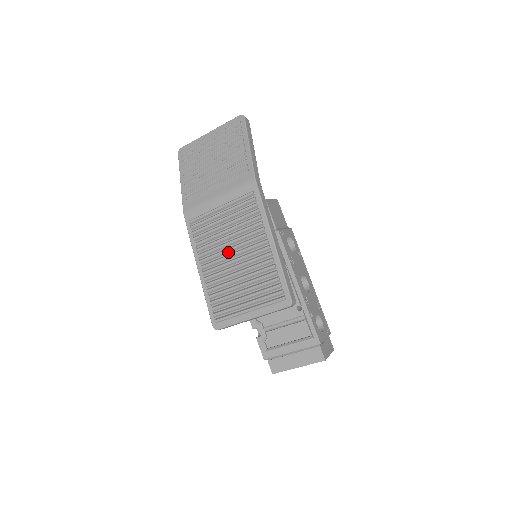
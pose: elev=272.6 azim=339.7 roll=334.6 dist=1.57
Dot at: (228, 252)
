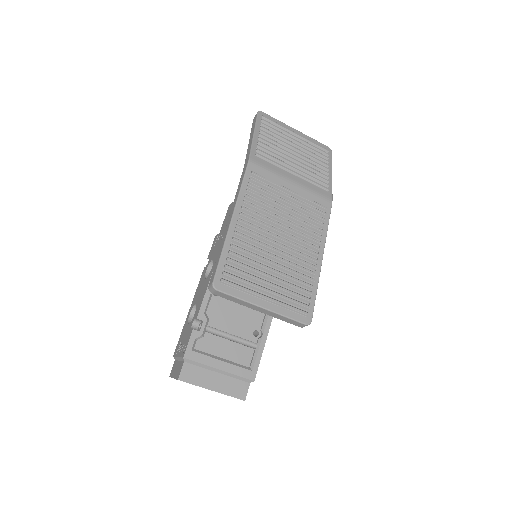
Dot at: (275, 231)
